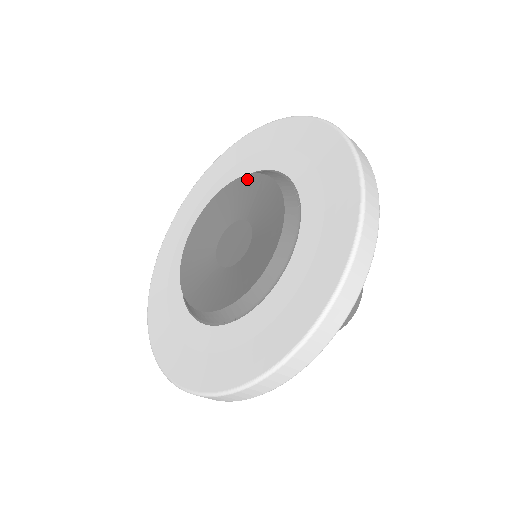
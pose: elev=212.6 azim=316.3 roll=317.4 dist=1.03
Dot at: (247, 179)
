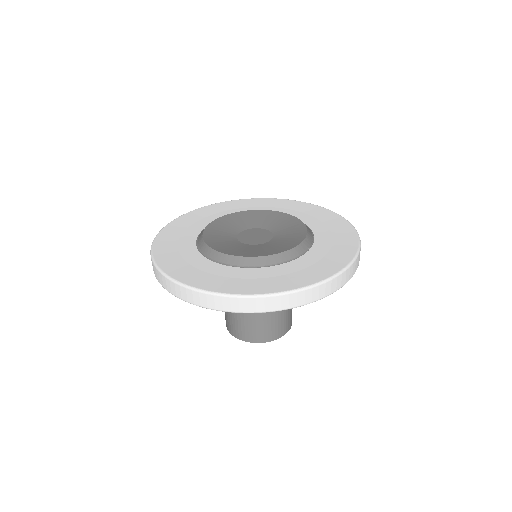
Dot at: (291, 217)
